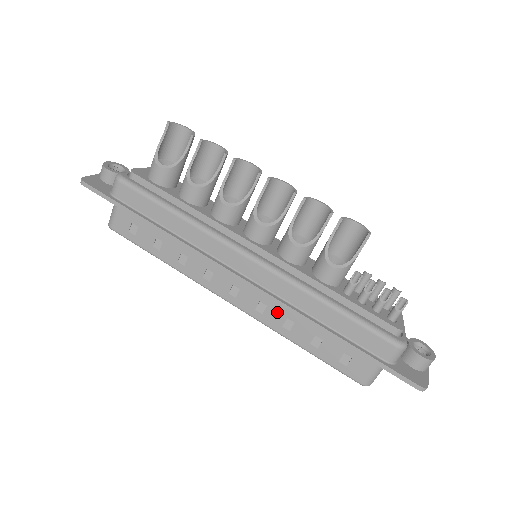
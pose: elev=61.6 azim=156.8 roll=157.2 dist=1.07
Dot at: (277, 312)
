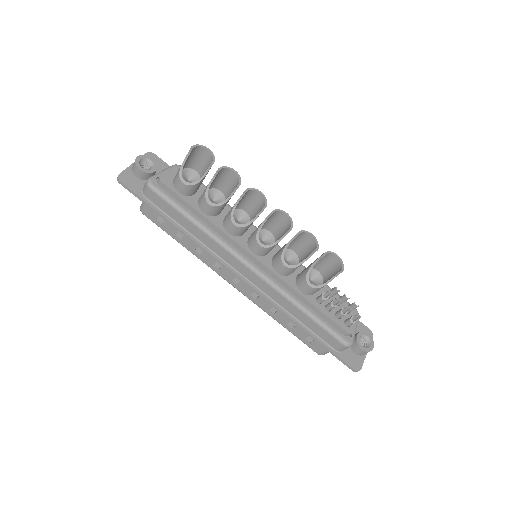
Dot at: occluded
